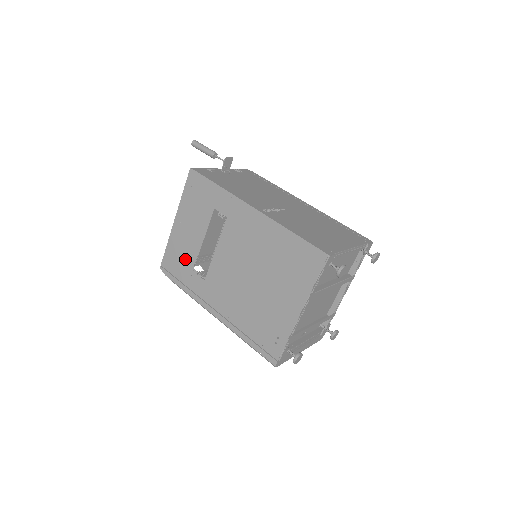
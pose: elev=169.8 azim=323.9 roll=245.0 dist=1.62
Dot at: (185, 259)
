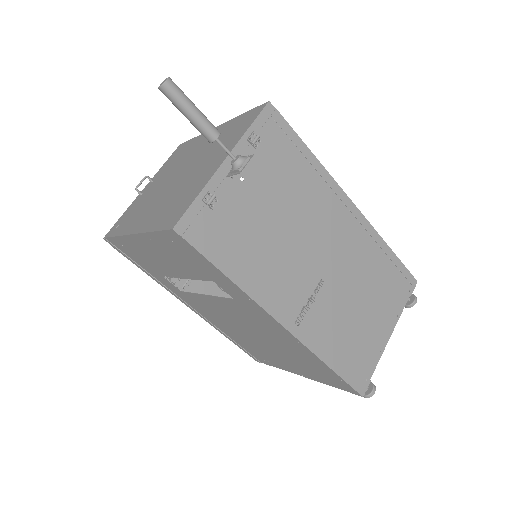
Dot at: (150, 264)
